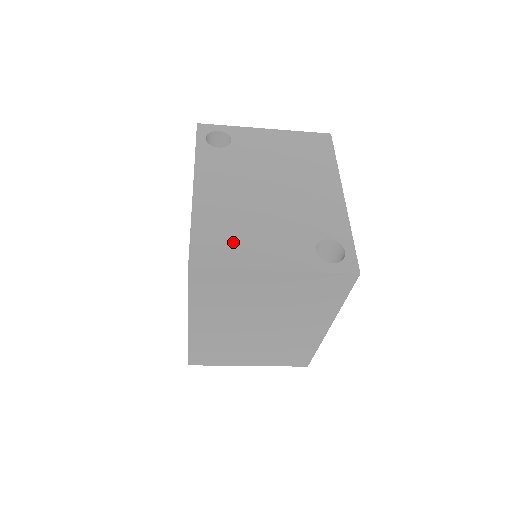
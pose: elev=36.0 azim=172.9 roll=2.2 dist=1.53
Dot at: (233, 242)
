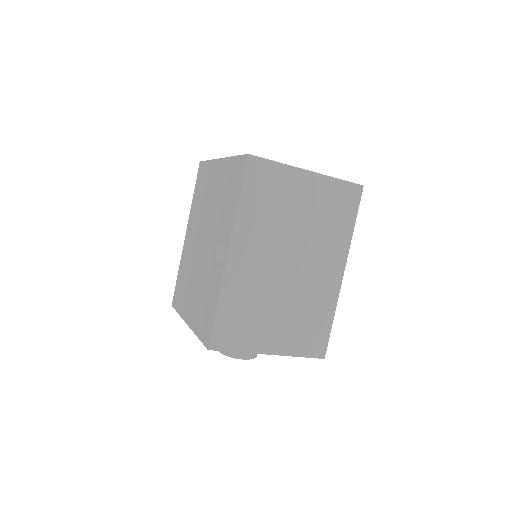
Dot at: occluded
